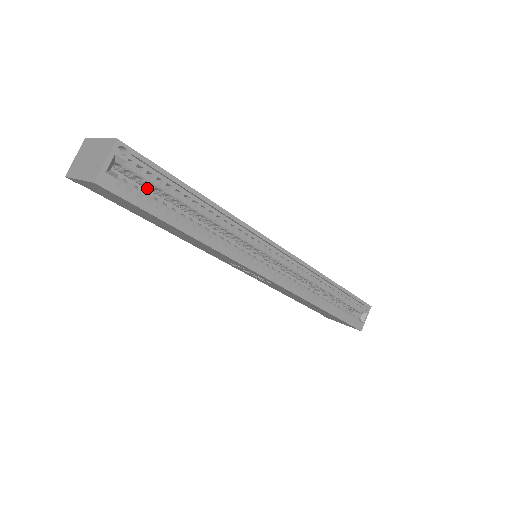
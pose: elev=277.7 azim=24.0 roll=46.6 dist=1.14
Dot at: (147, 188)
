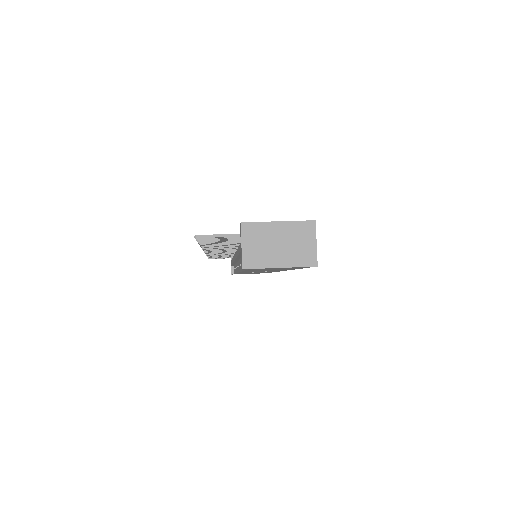
Dot at: occluded
